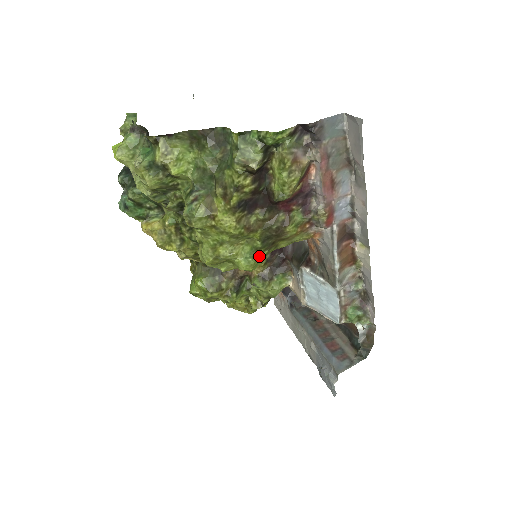
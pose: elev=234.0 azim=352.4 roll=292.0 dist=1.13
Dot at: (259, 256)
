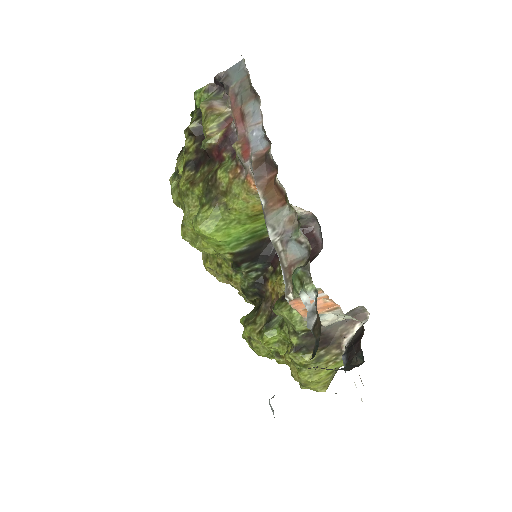
Dot at: (205, 213)
